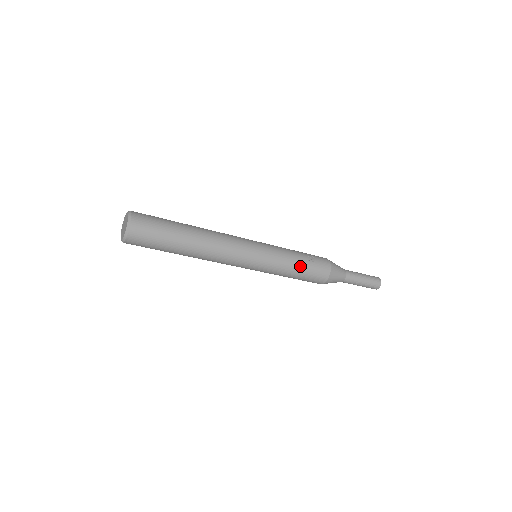
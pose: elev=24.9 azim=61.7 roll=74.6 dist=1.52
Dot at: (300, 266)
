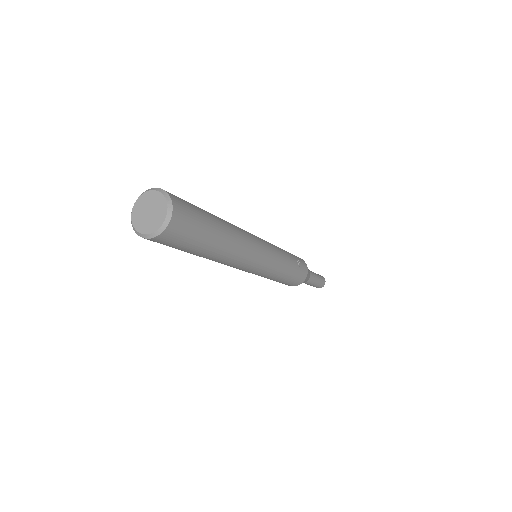
Dot at: (291, 272)
